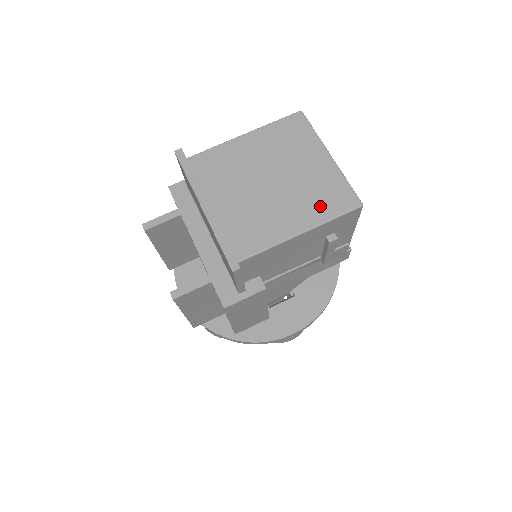
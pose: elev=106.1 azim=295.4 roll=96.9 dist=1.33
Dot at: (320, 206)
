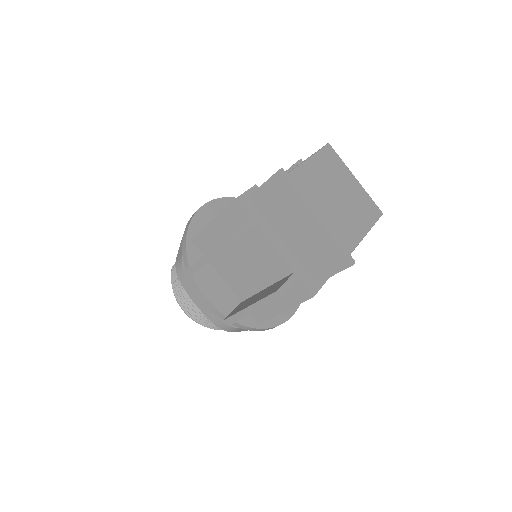
Dot at: (367, 215)
